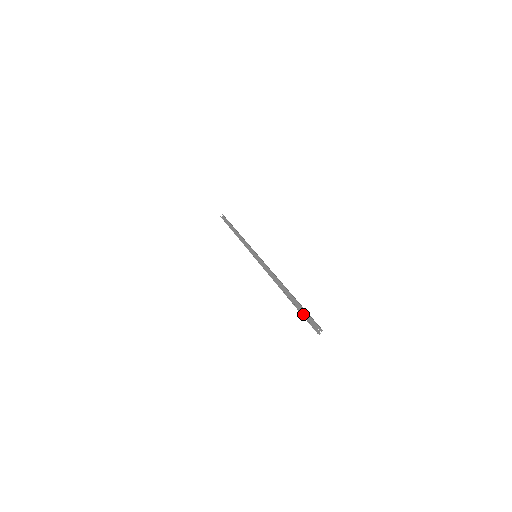
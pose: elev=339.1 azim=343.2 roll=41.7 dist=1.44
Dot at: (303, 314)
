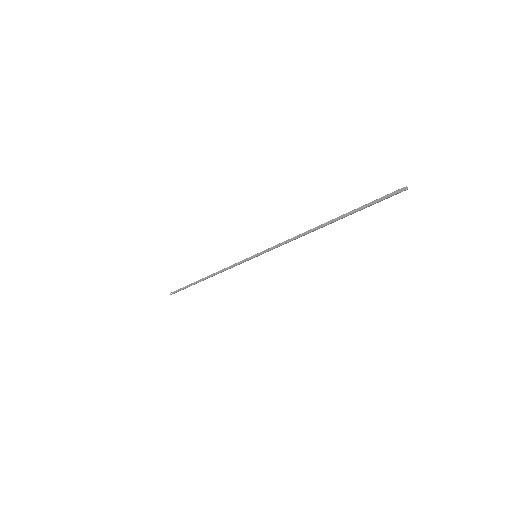
Dot at: (368, 206)
